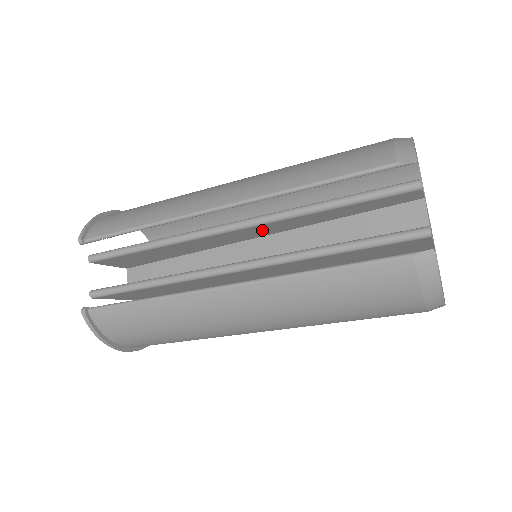
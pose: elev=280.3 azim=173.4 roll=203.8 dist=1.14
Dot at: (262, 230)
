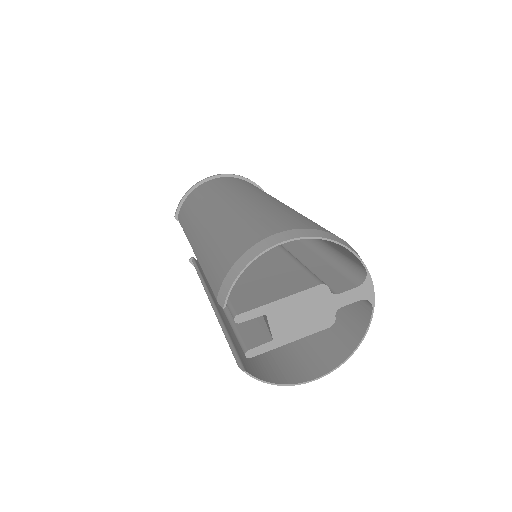
Dot at: occluded
